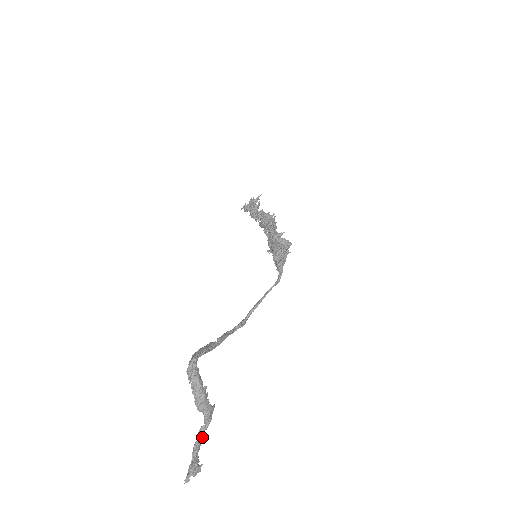
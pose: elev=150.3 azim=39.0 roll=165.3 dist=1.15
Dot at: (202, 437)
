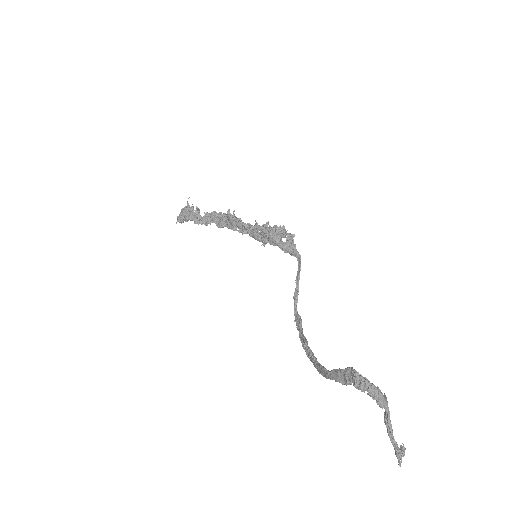
Dot at: (391, 425)
